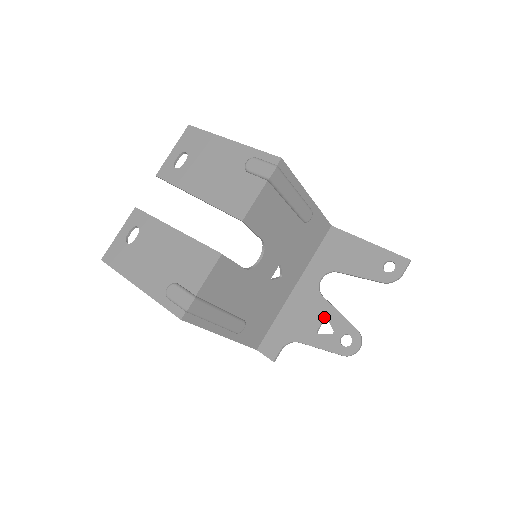
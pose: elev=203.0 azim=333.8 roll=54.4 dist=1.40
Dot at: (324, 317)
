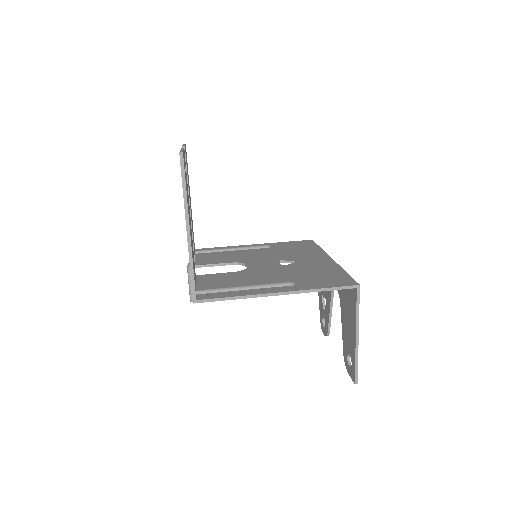
Dot at: (326, 299)
